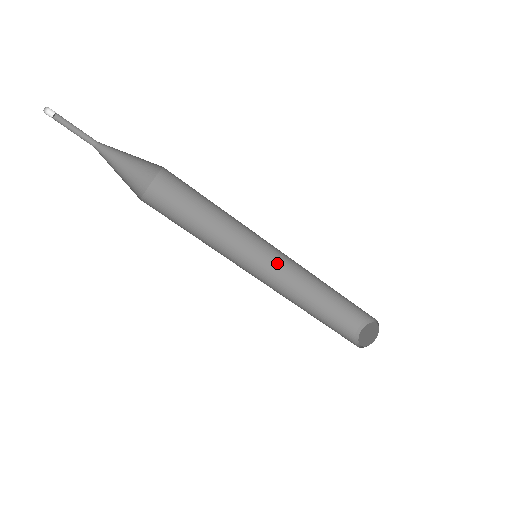
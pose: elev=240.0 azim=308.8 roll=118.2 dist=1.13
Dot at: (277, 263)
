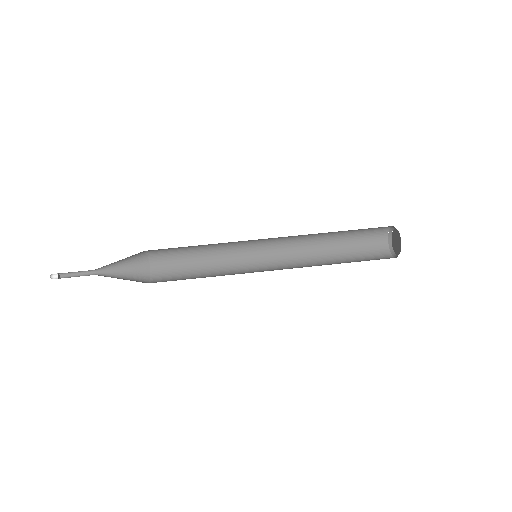
Dot at: (281, 256)
